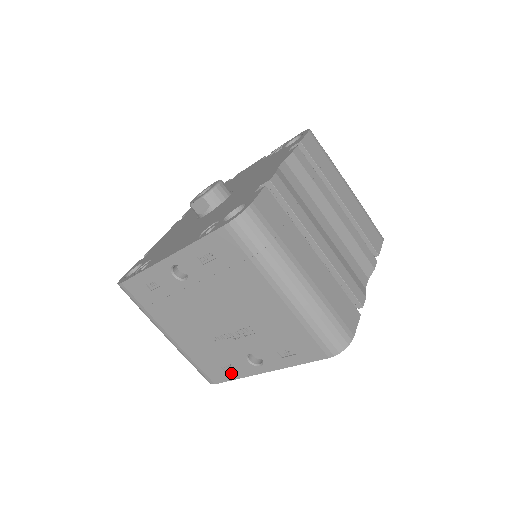
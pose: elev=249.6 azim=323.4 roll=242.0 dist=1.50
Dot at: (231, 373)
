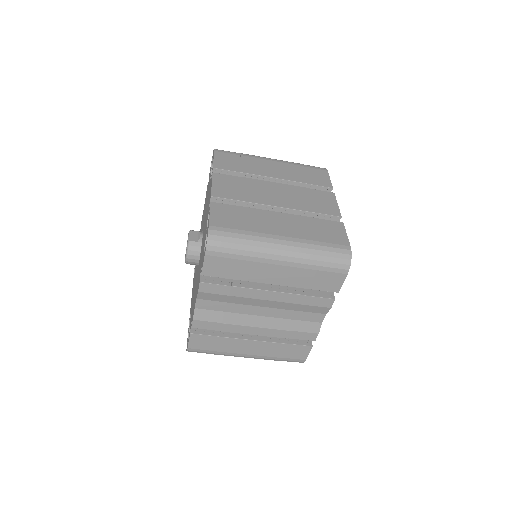
Dot at: occluded
